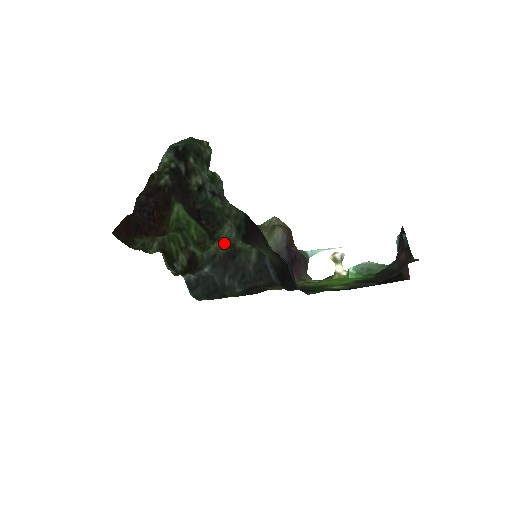
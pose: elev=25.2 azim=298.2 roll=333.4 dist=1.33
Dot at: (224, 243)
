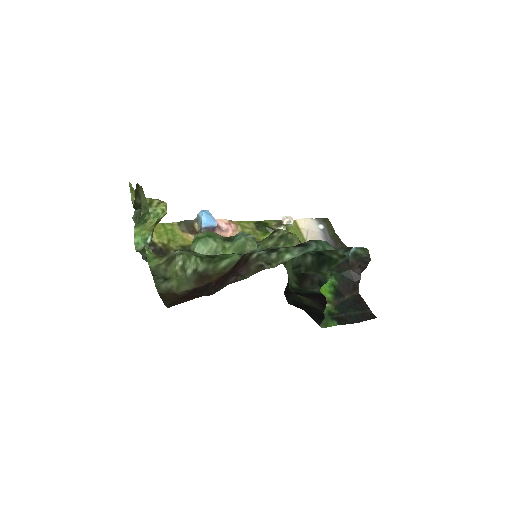
Dot at: (227, 240)
